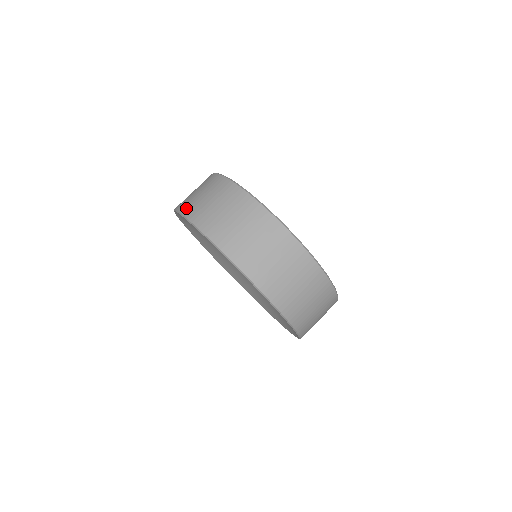
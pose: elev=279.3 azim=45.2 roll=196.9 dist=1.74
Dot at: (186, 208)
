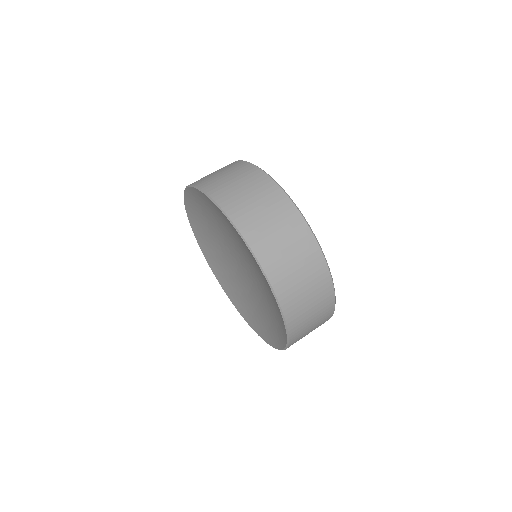
Dot at: (240, 218)
